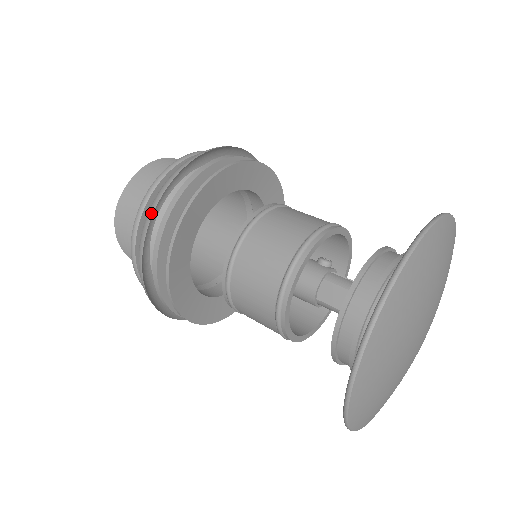
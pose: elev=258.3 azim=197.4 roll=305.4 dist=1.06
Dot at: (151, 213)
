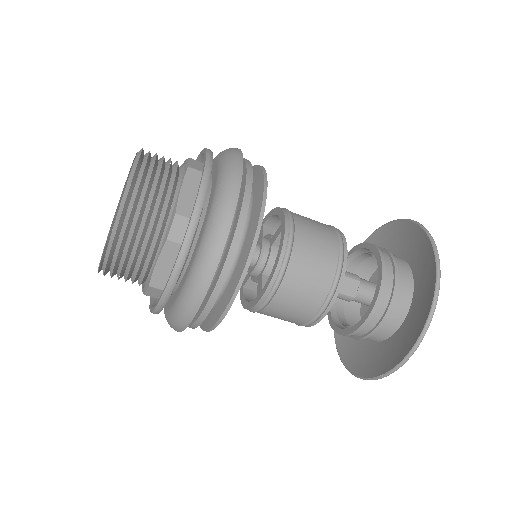
Dot at: (229, 222)
